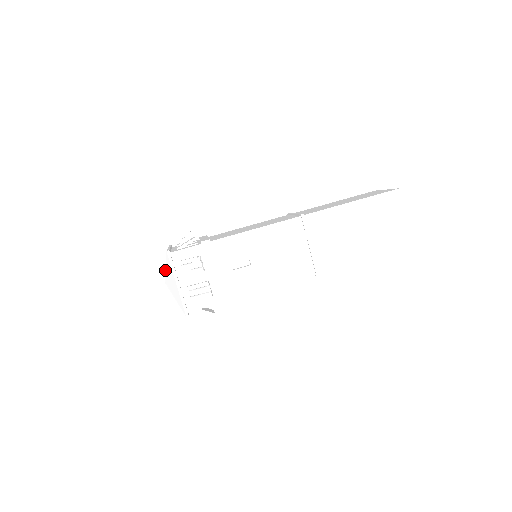
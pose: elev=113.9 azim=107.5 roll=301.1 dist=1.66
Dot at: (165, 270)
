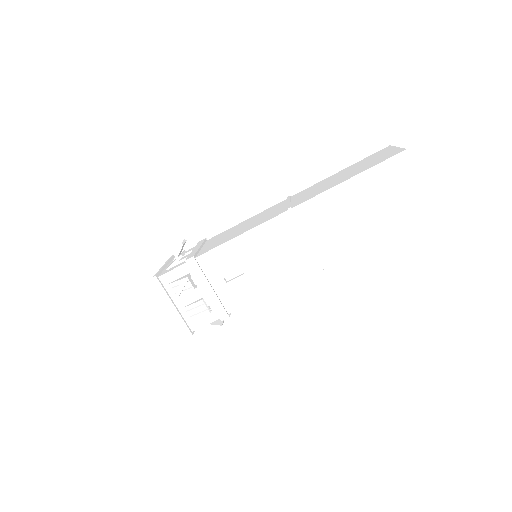
Dot at: occluded
